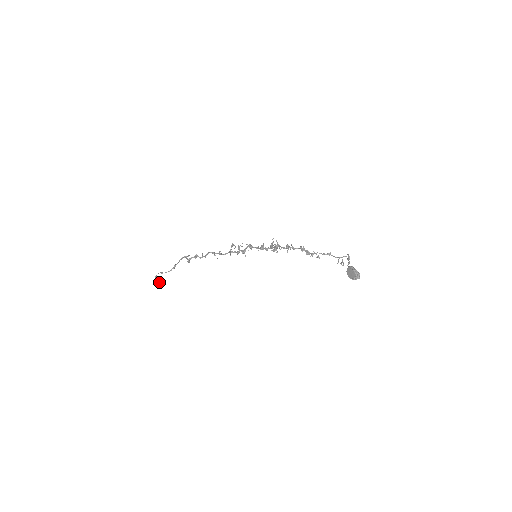
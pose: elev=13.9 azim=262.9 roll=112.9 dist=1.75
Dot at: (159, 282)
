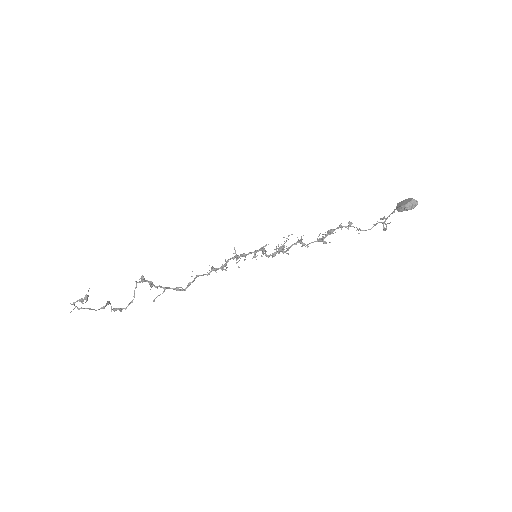
Dot at: occluded
